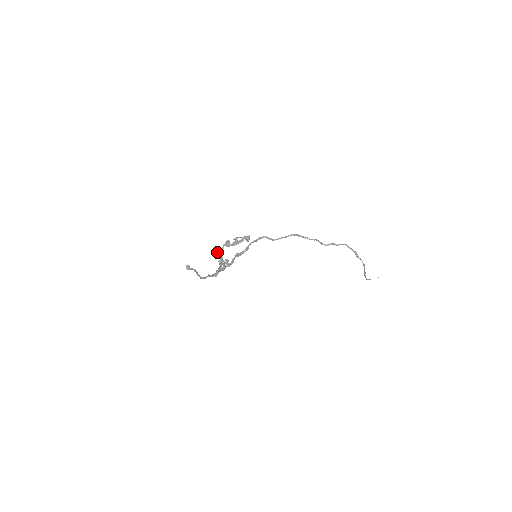
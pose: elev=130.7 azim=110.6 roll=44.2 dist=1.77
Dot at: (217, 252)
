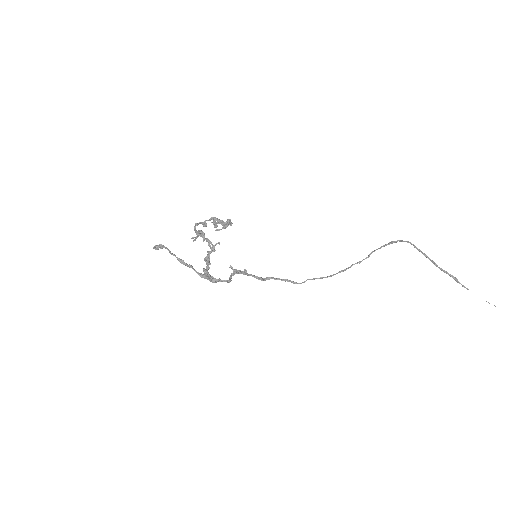
Dot at: occluded
